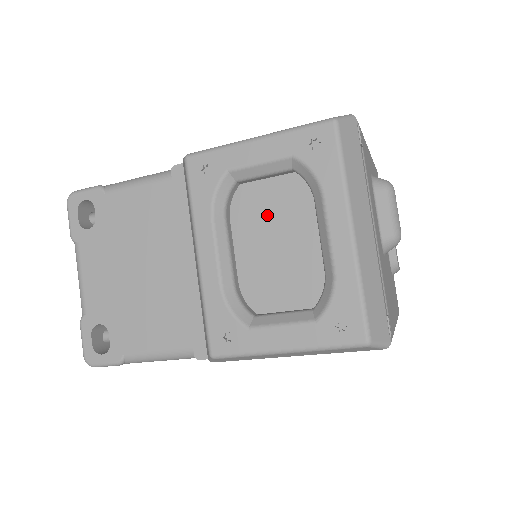
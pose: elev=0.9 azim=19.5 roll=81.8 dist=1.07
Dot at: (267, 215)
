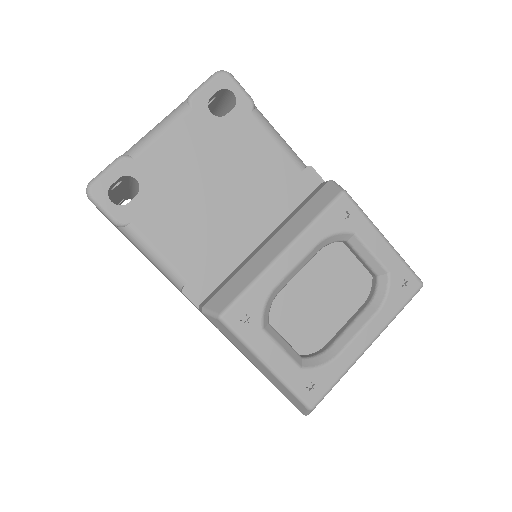
Dot at: (333, 275)
